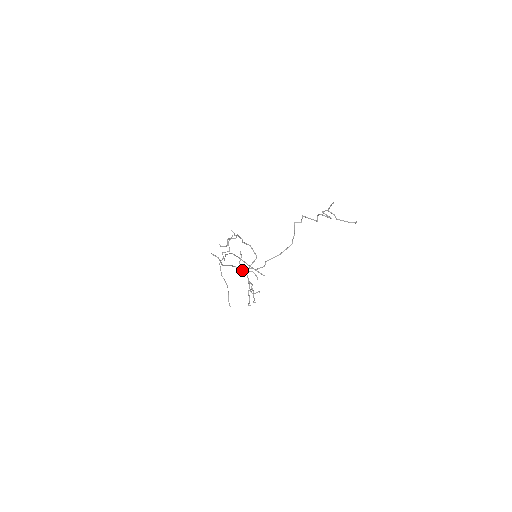
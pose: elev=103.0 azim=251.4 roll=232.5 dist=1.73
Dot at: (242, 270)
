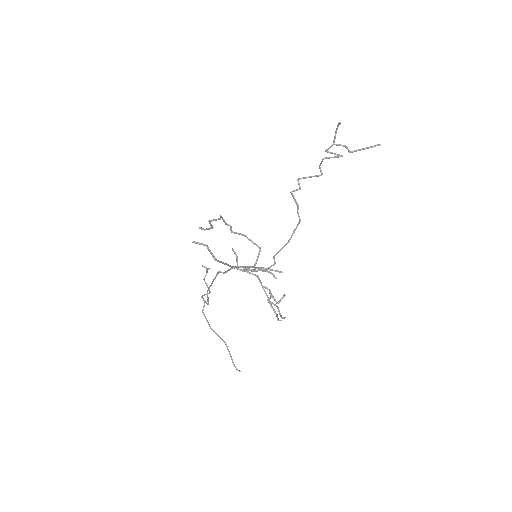
Dot at: (246, 271)
